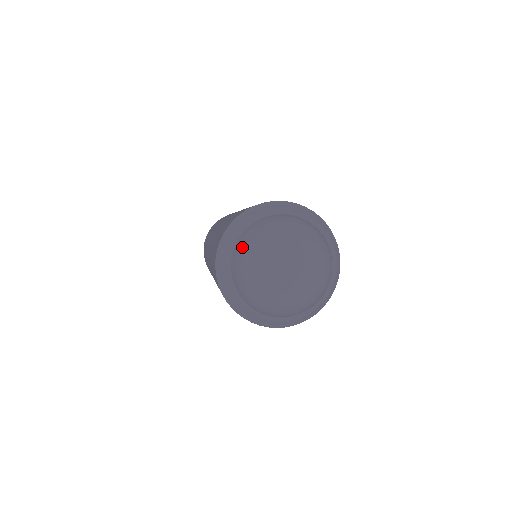
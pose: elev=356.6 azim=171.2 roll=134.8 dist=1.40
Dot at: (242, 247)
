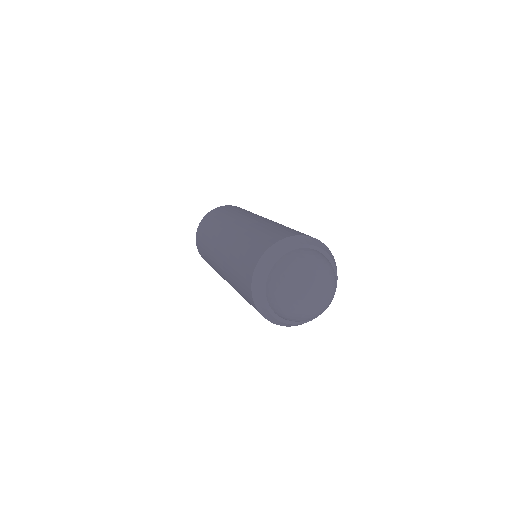
Dot at: (300, 255)
